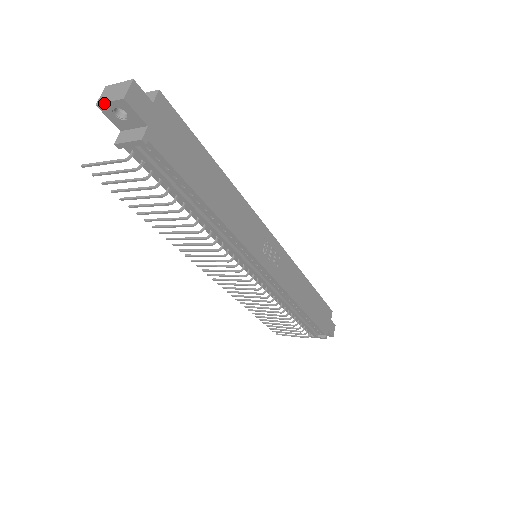
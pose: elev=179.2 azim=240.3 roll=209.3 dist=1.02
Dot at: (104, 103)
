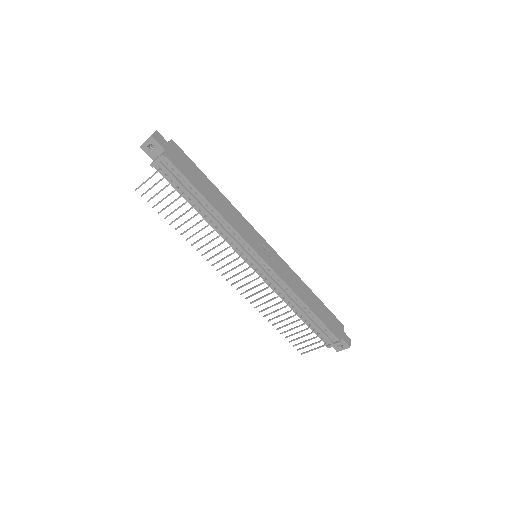
Dot at: (143, 143)
